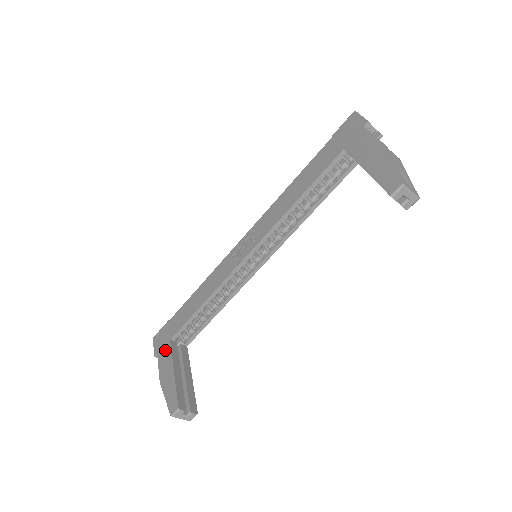
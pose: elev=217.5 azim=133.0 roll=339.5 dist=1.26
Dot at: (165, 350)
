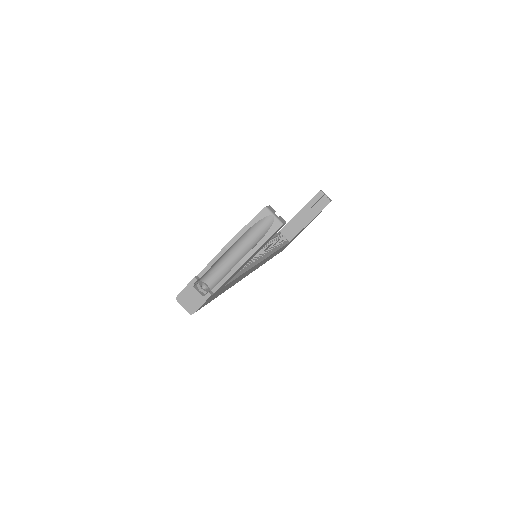
Dot at: occluded
